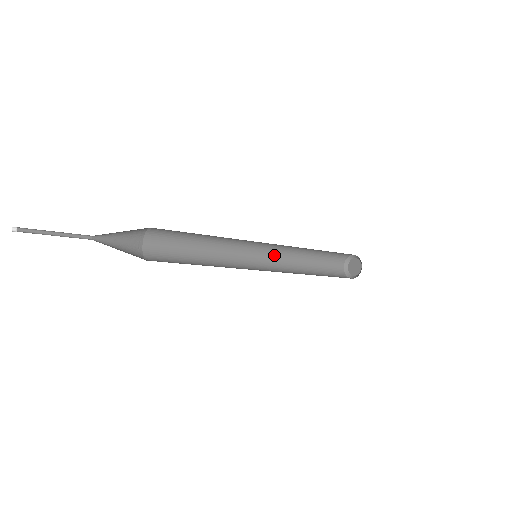
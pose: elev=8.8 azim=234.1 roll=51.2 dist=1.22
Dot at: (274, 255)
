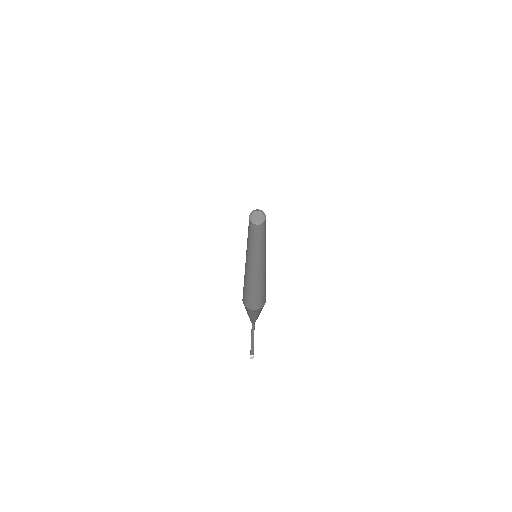
Dot at: occluded
